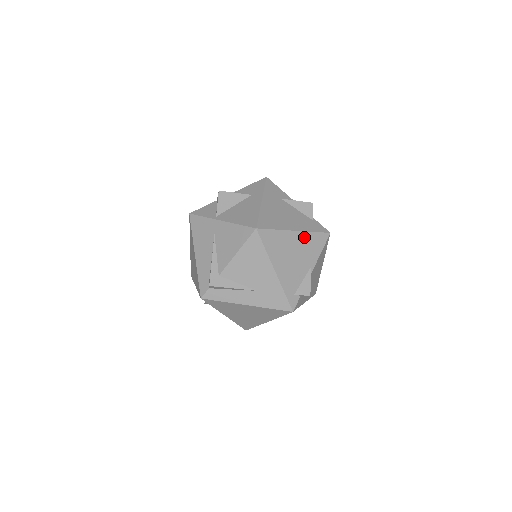
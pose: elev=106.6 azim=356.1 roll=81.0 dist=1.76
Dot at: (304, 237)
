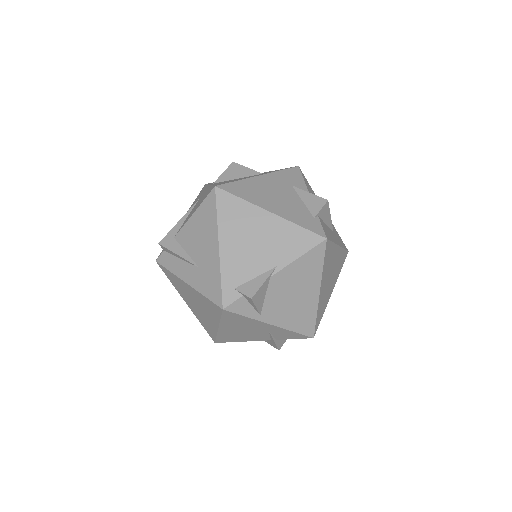
Dot at: (281, 225)
